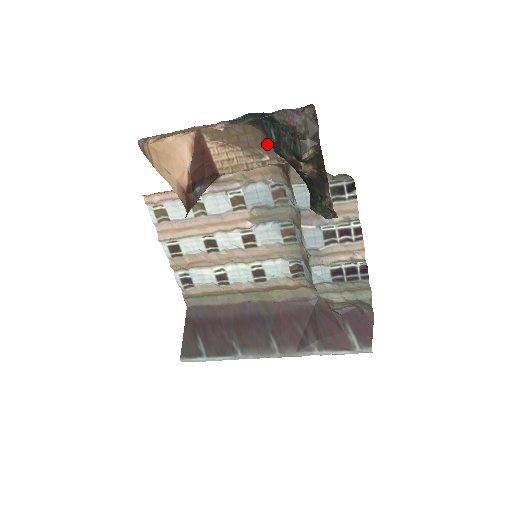
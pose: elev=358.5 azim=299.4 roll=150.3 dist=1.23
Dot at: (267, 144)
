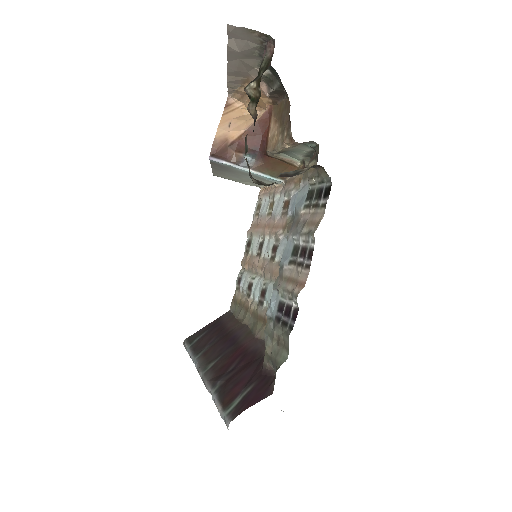
Dot at: occluded
